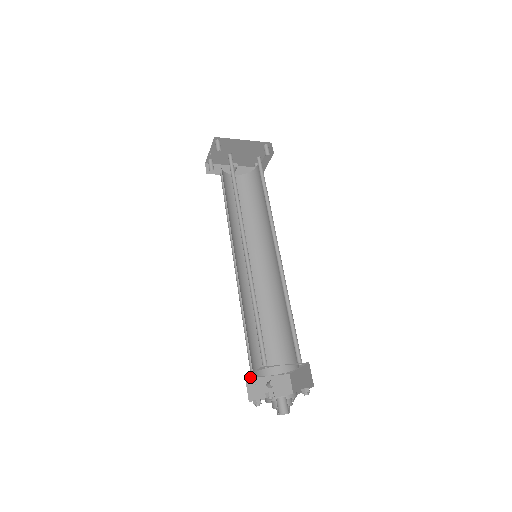
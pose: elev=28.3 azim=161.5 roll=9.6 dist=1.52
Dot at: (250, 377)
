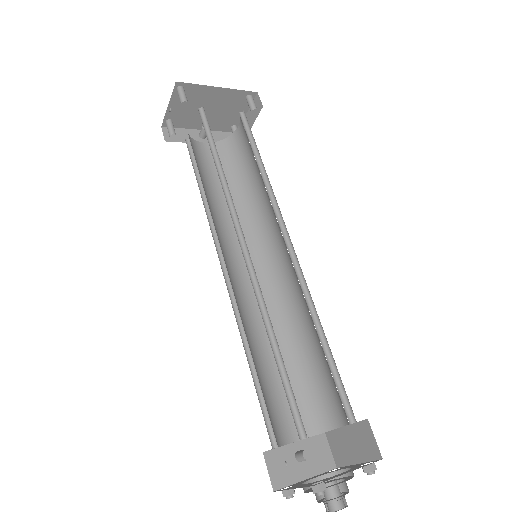
Dot at: occluded
